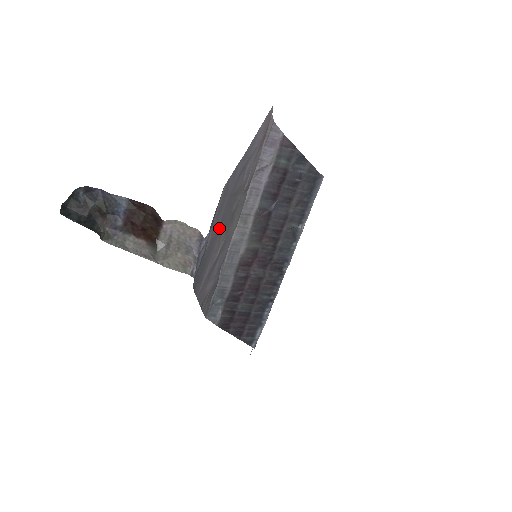
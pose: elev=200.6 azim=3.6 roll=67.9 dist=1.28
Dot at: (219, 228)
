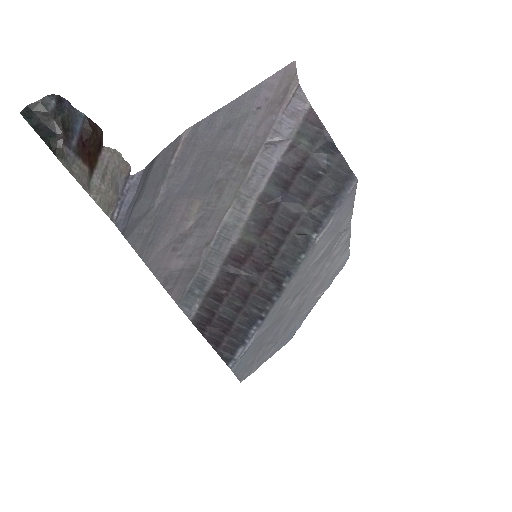
Dot at: (185, 188)
